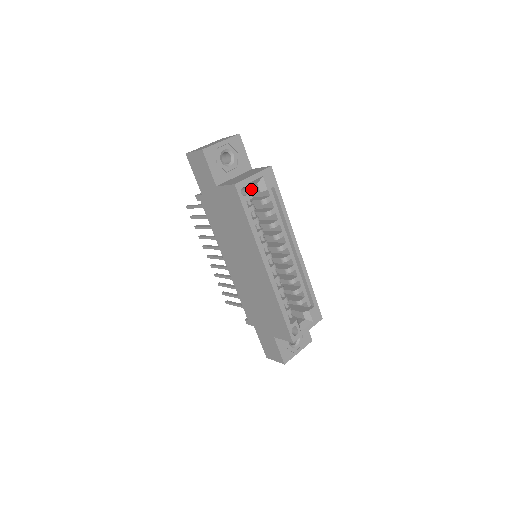
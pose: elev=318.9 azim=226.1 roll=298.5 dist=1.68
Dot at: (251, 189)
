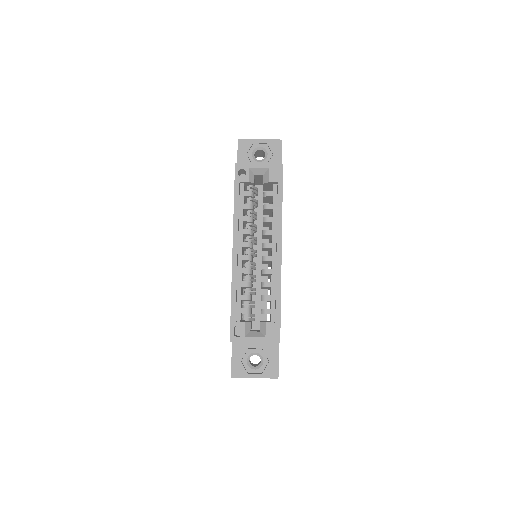
Dot at: occluded
